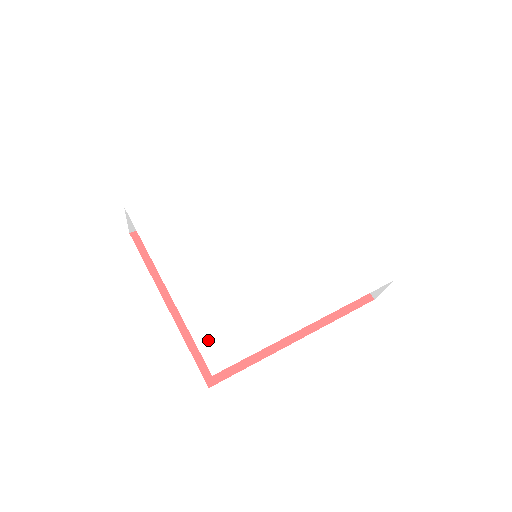
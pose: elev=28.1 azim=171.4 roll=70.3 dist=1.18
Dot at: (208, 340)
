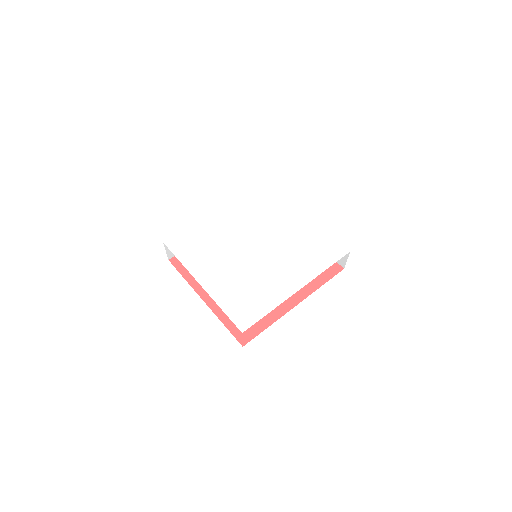
Dot at: (235, 313)
